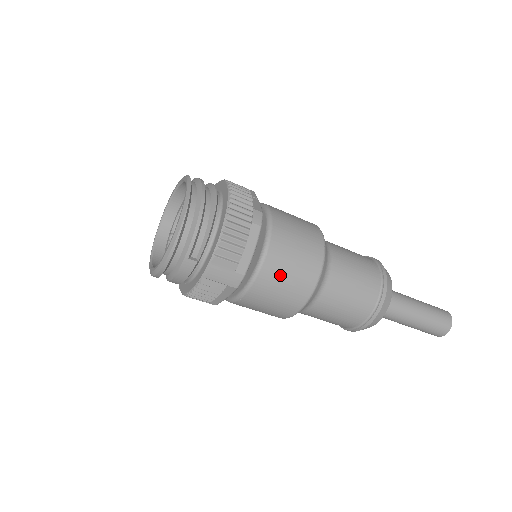
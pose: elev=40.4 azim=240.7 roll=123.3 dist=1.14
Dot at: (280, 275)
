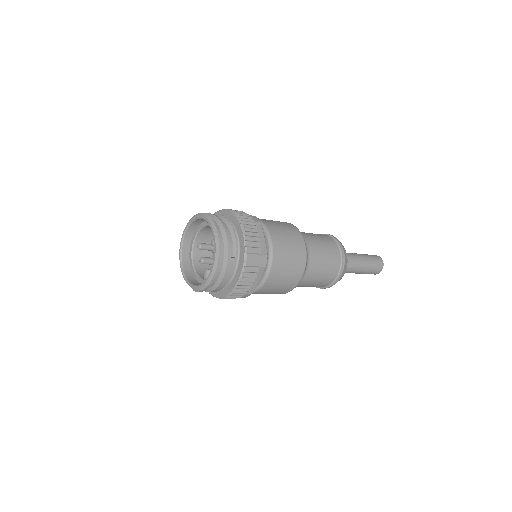
Dot at: (285, 250)
